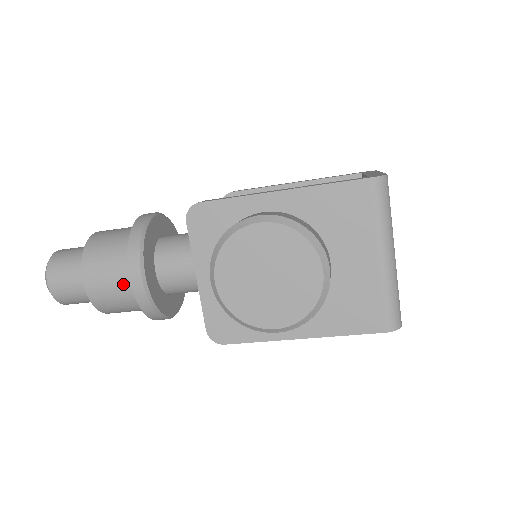
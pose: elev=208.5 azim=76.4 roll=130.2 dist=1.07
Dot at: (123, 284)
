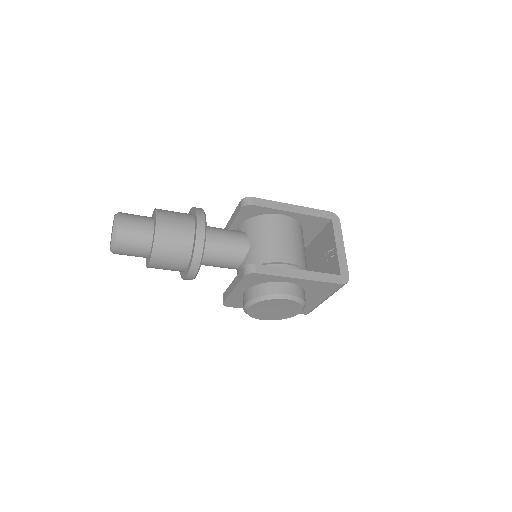
Dot at: (177, 269)
